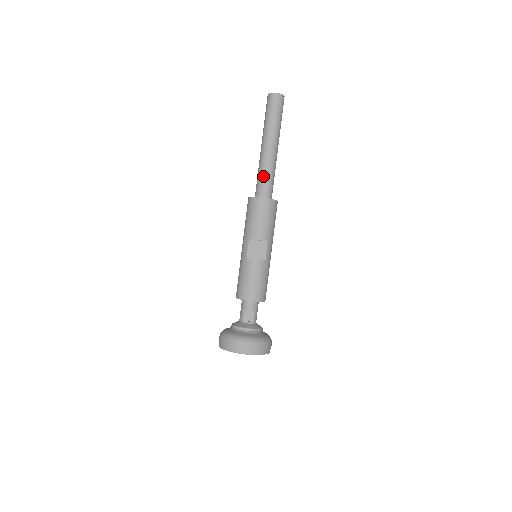
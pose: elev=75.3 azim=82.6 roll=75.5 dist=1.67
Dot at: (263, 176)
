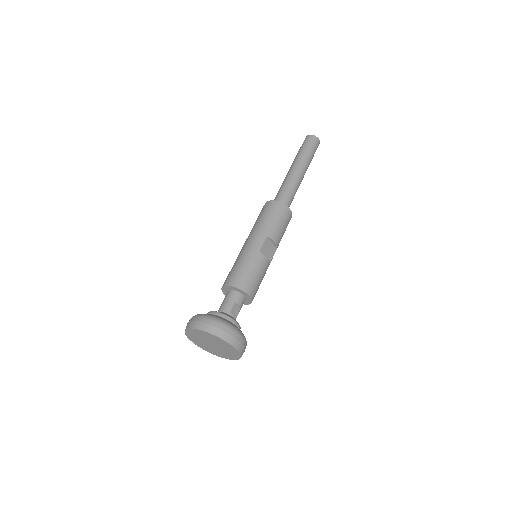
Dot at: (291, 192)
